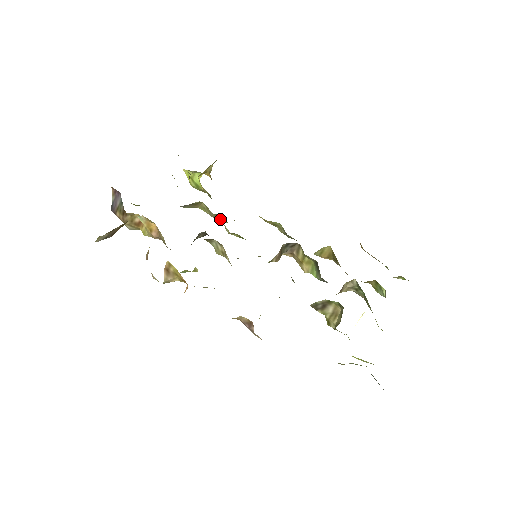
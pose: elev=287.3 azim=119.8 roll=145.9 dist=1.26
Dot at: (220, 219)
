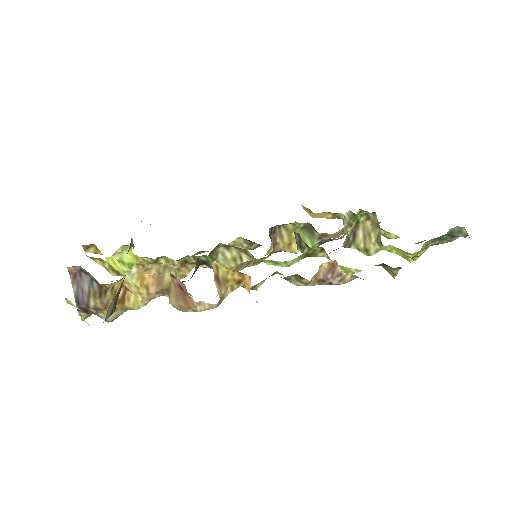
Dot at: (184, 269)
